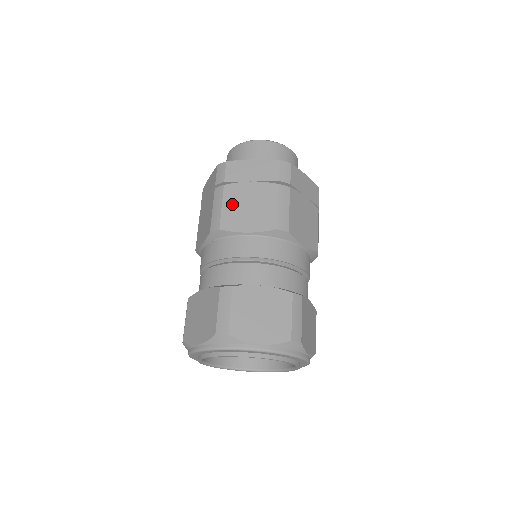
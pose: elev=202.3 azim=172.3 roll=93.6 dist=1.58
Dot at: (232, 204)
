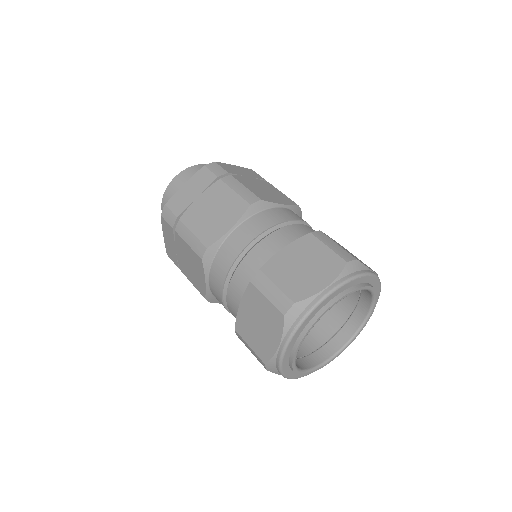
Dot at: (199, 224)
